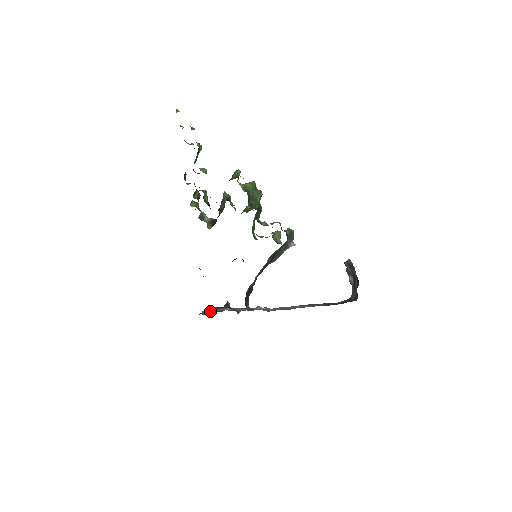
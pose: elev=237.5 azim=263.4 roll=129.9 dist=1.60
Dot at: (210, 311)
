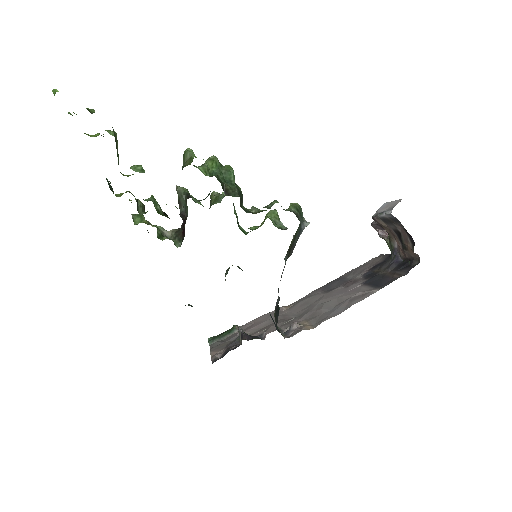
Dot at: (220, 348)
